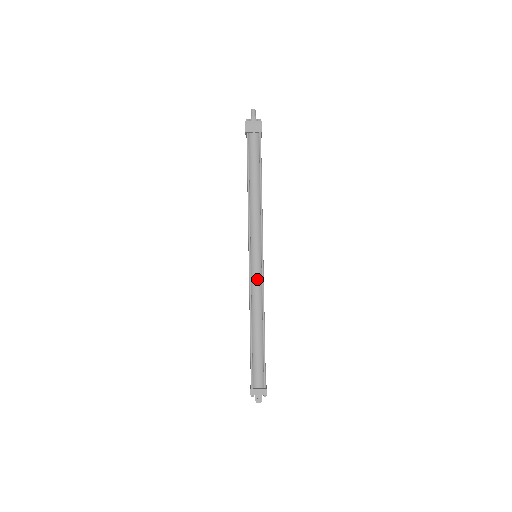
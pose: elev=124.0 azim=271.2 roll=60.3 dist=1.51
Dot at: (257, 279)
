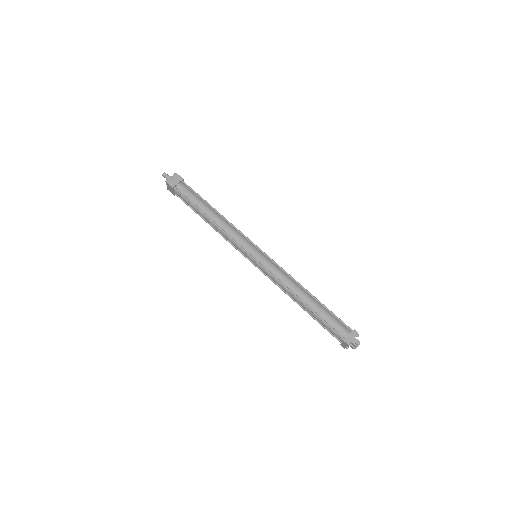
Dot at: (272, 267)
